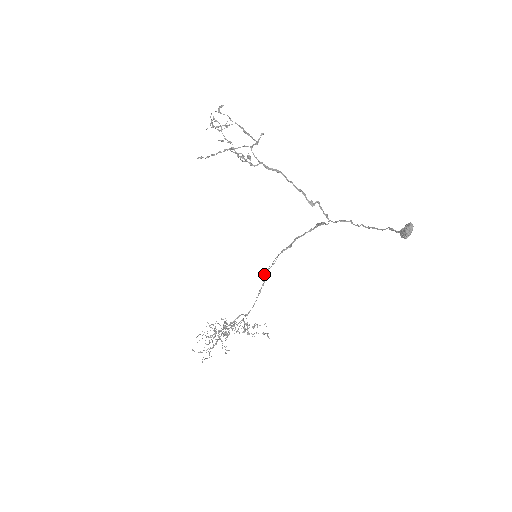
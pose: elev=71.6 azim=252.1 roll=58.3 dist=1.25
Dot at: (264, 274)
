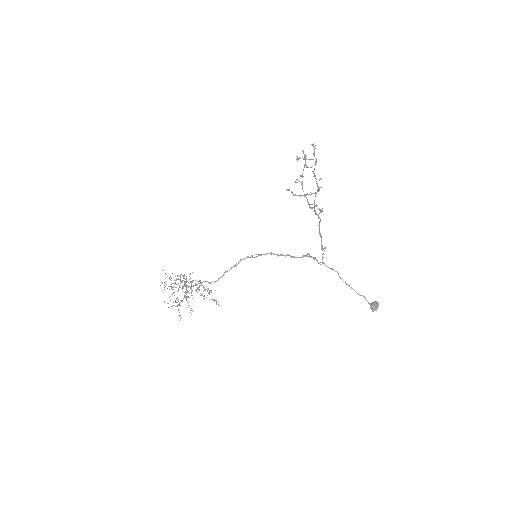
Dot at: (240, 259)
